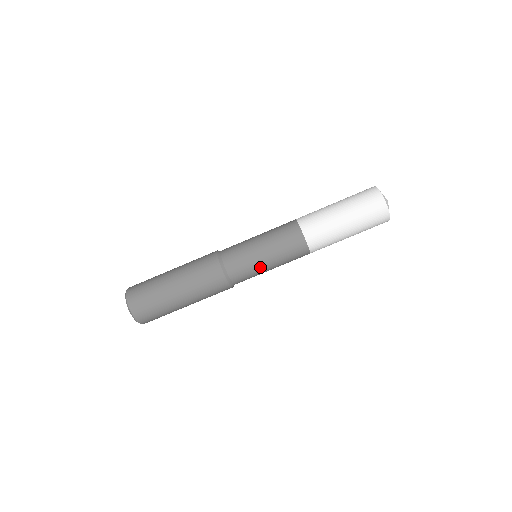
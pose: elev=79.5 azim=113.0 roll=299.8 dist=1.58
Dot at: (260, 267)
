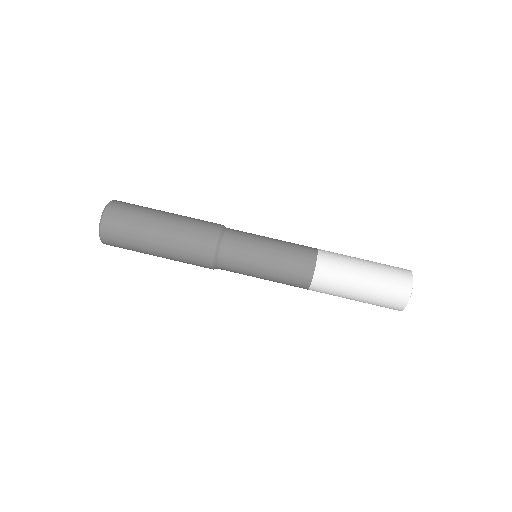
Dot at: (257, 252)
